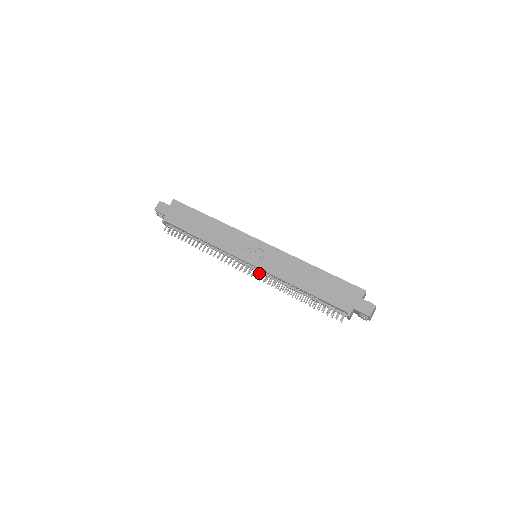
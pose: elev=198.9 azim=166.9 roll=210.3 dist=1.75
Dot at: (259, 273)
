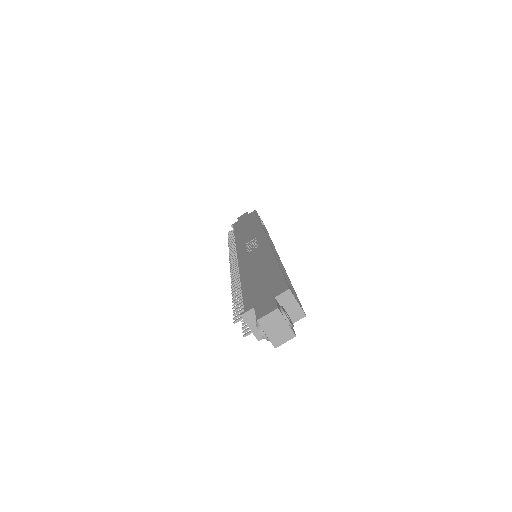
Dot at: (236, 266)
